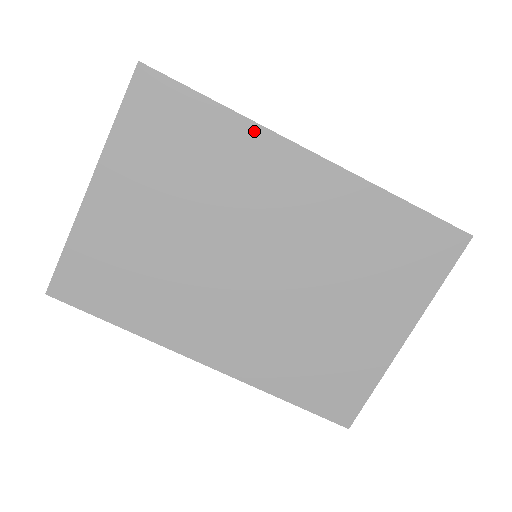
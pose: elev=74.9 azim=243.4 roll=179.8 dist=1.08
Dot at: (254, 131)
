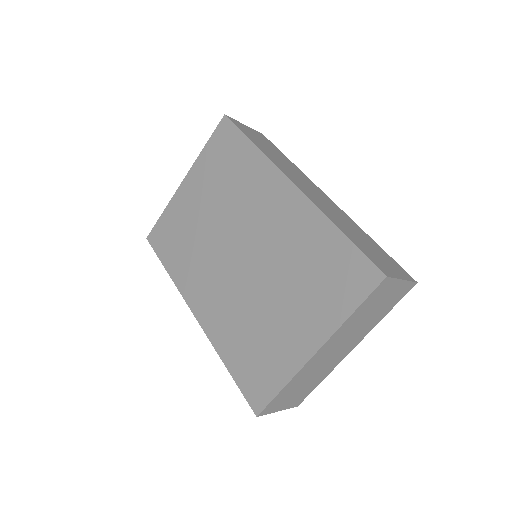
Dot at: (264, 162)
